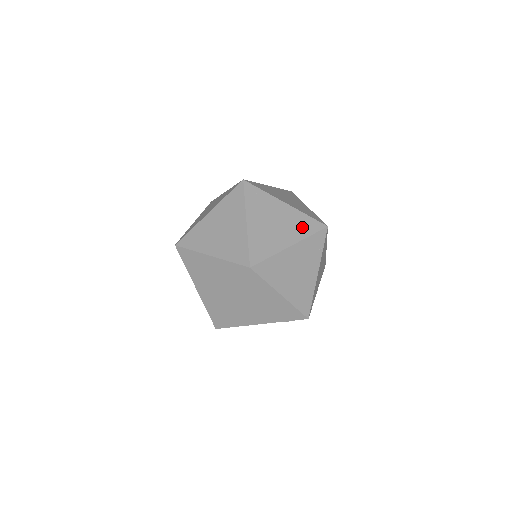
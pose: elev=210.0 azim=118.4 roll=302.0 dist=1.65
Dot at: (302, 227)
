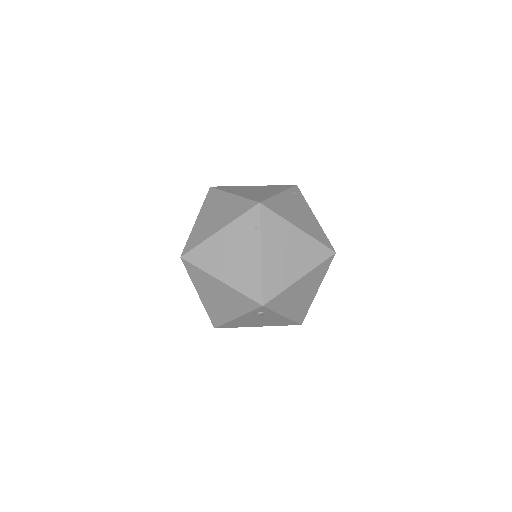
Dot at: (236, 211)
